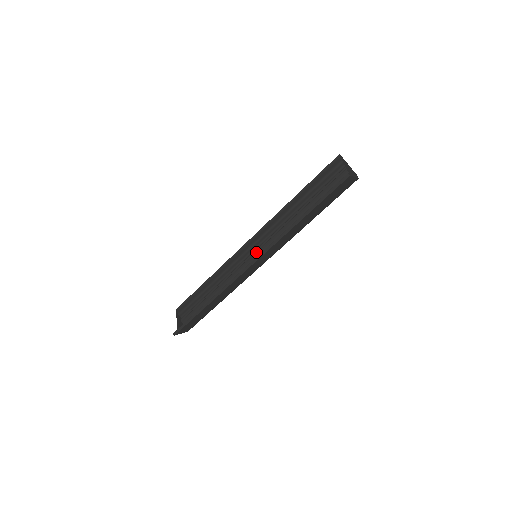
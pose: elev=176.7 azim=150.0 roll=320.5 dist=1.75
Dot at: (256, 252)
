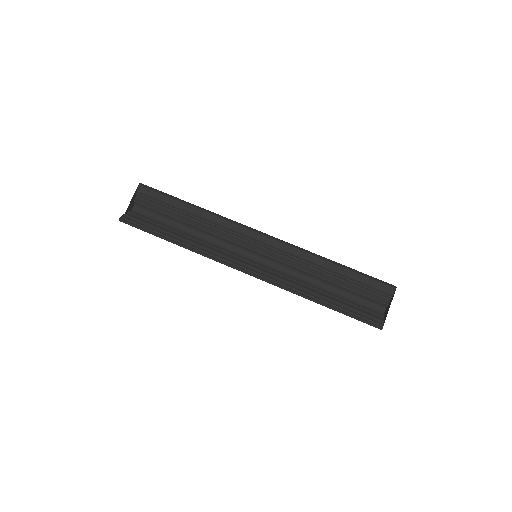
Dot at: (259, 252)
